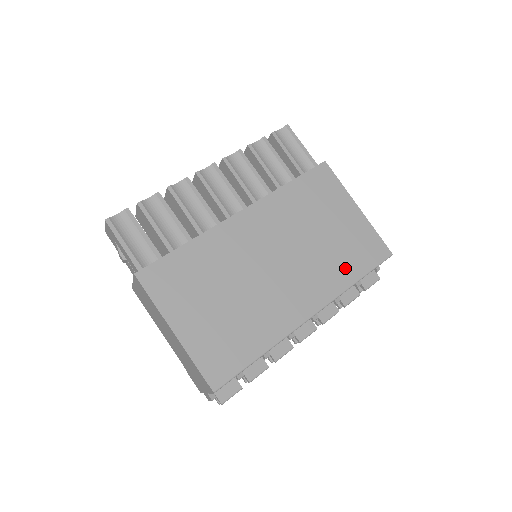
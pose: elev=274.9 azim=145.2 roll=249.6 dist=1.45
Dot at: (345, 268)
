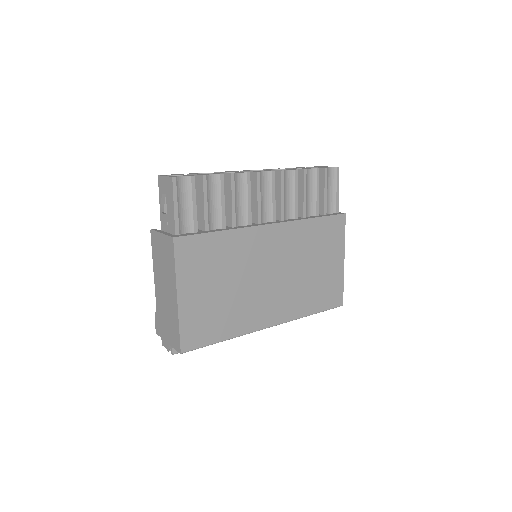
Dot at: (310, 302)
